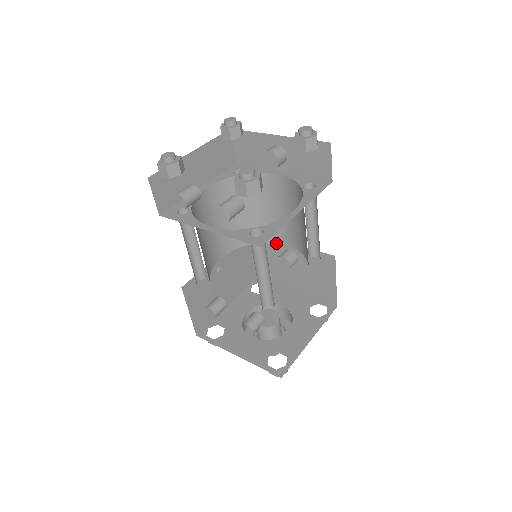
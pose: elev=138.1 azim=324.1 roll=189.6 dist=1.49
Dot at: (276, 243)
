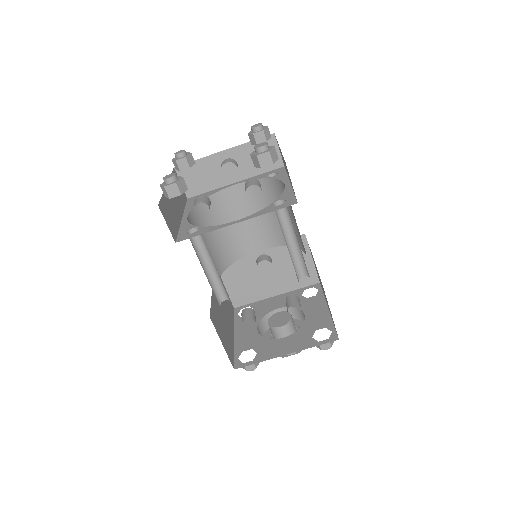
Dot at: (246, 257)
